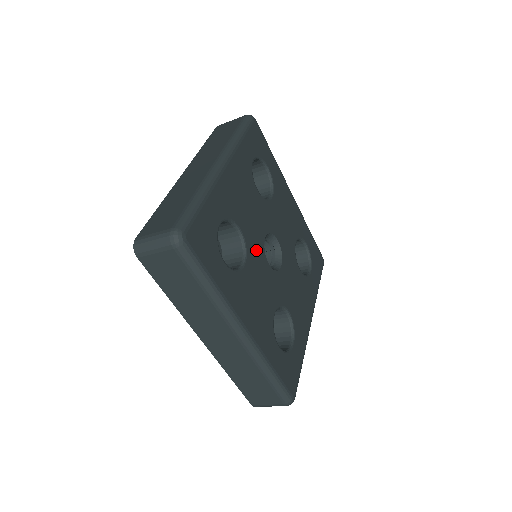
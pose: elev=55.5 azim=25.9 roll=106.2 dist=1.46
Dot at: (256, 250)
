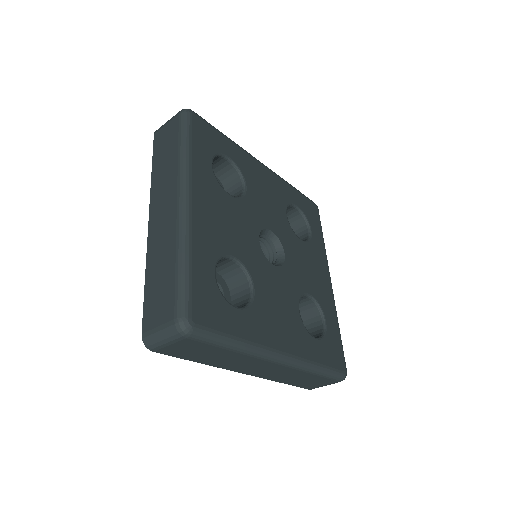
Dot at: (257, 263)
